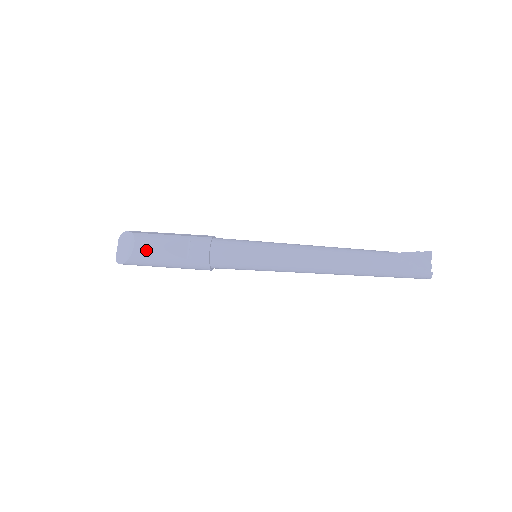
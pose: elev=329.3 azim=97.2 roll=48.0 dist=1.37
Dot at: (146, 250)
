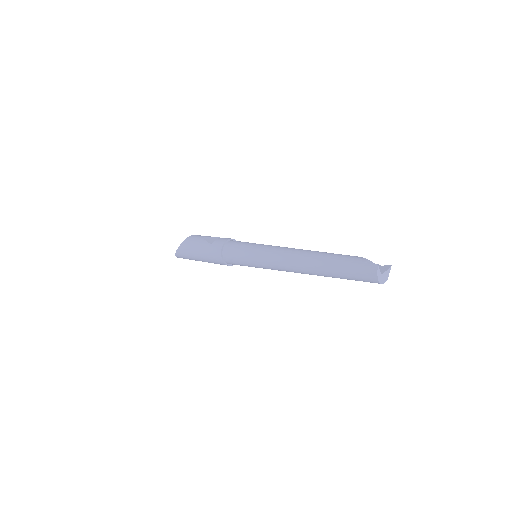
Dot at: (194, 238)
